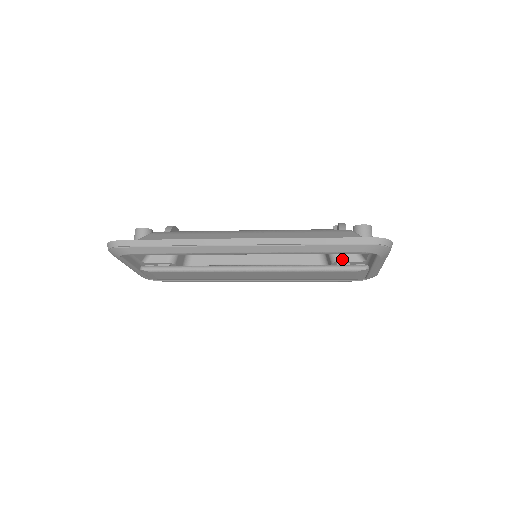
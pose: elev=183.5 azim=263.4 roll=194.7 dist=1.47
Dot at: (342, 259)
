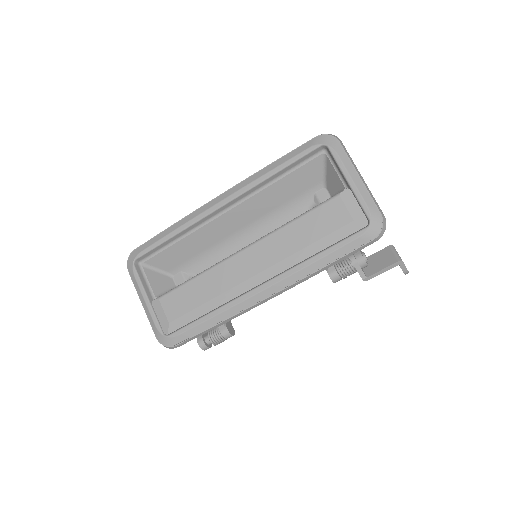
Dot at: occluded
